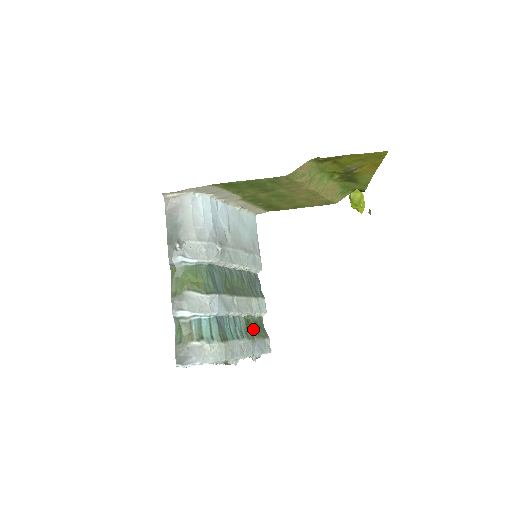
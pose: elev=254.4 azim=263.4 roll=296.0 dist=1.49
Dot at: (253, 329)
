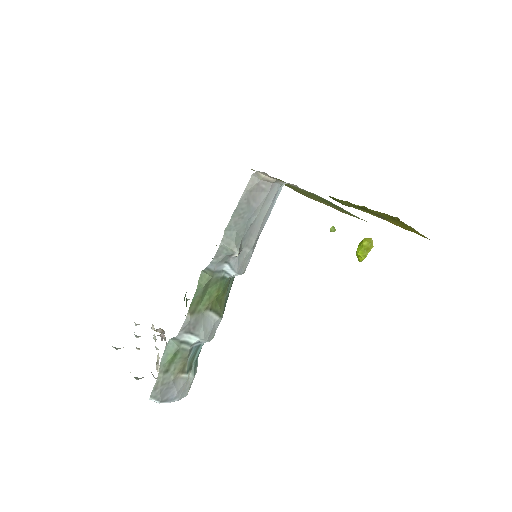
Dot at: occluded
